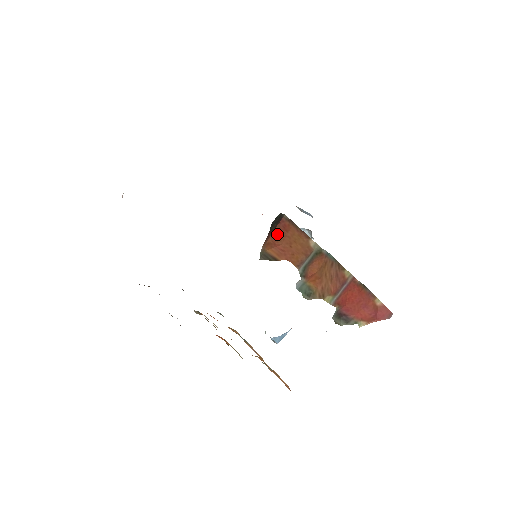
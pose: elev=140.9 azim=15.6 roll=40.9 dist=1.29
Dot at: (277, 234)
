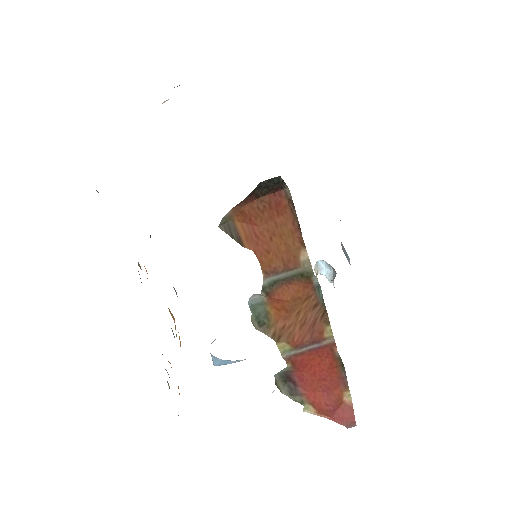
Dot at: (261, 207)
